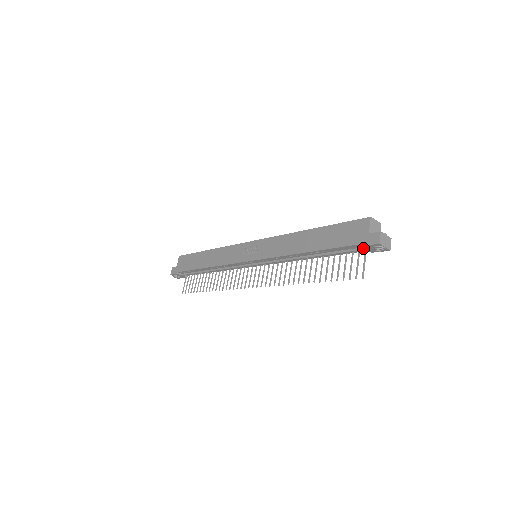
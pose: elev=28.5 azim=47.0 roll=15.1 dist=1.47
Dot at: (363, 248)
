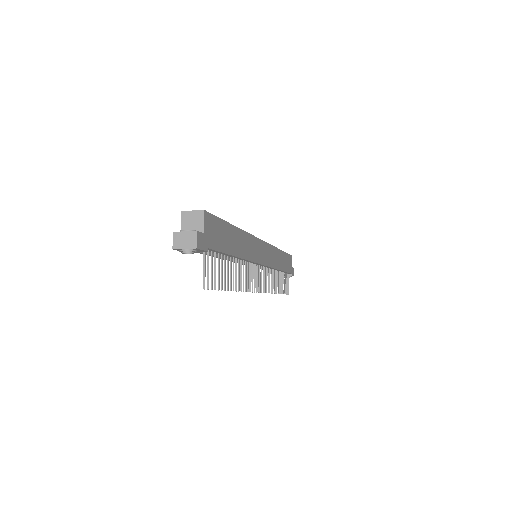
Dot at: occluded
